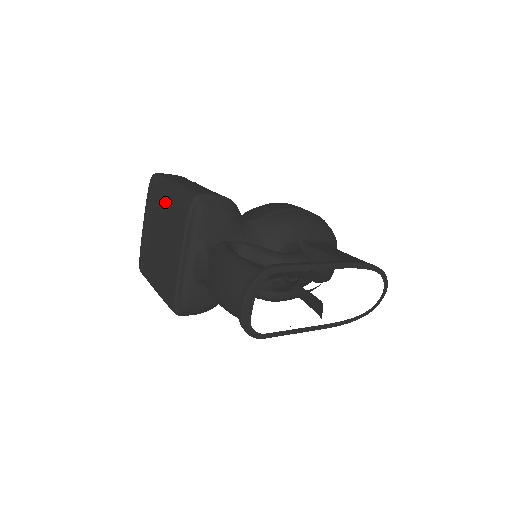
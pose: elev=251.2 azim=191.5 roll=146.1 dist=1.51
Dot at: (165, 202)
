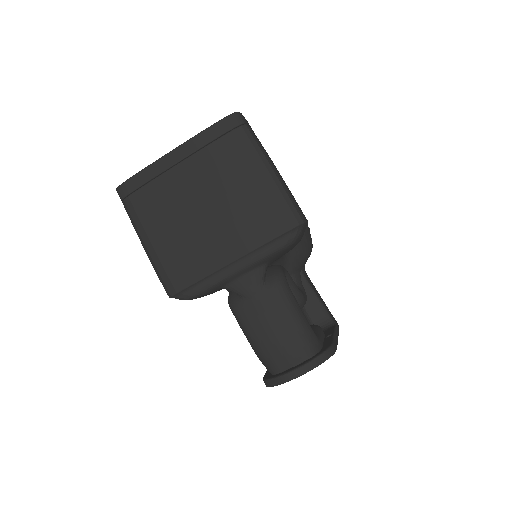
Dot at: (246, 178)
